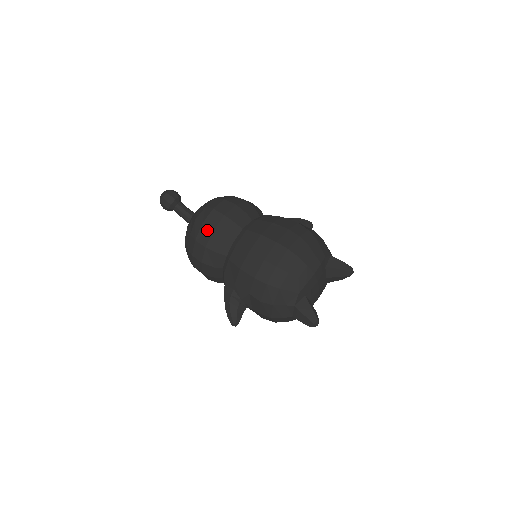
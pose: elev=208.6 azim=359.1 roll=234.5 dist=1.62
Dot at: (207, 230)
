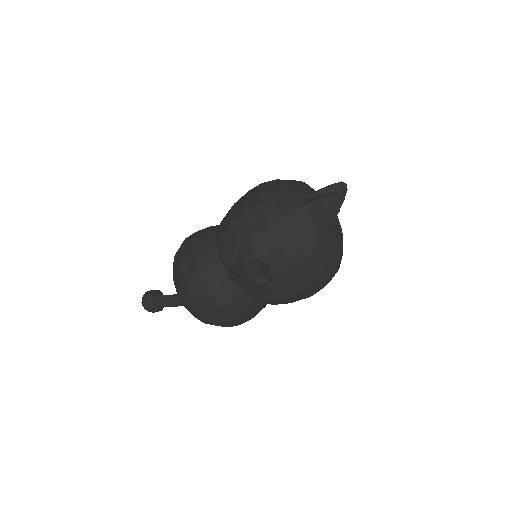
Dot at: (186, 246)
